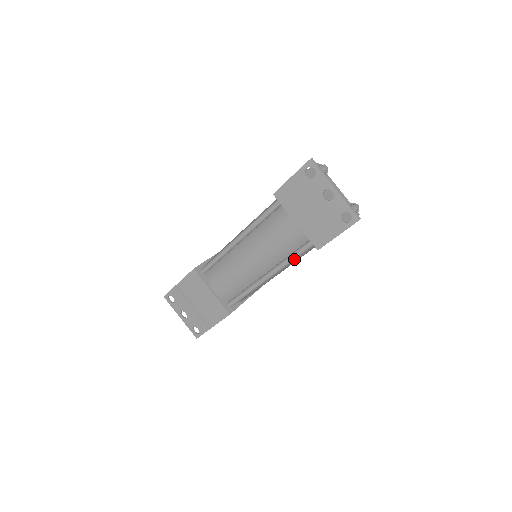
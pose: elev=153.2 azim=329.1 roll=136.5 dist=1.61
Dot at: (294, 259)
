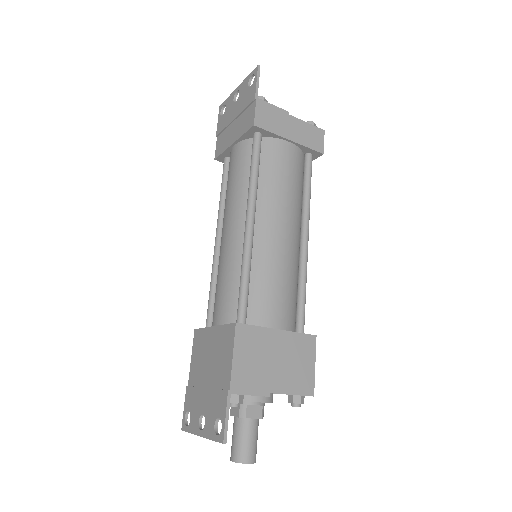
Dot at: (254, 171)
